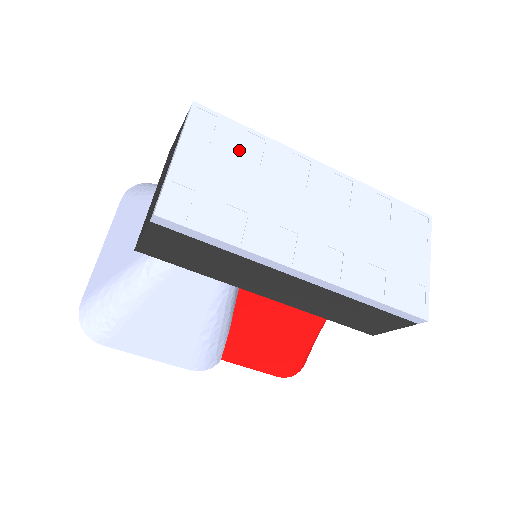
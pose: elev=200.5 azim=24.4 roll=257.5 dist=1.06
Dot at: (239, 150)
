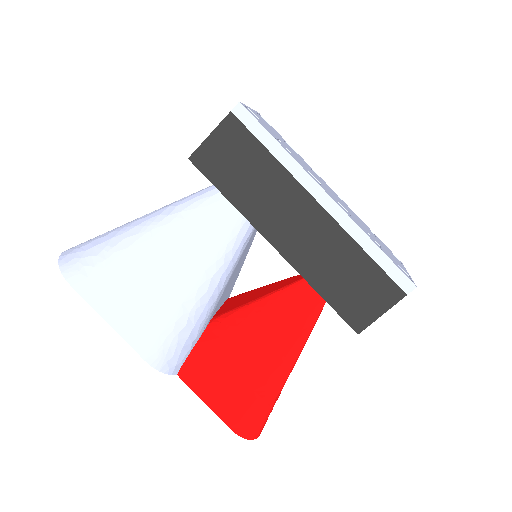
Dot at: (283, 140)
